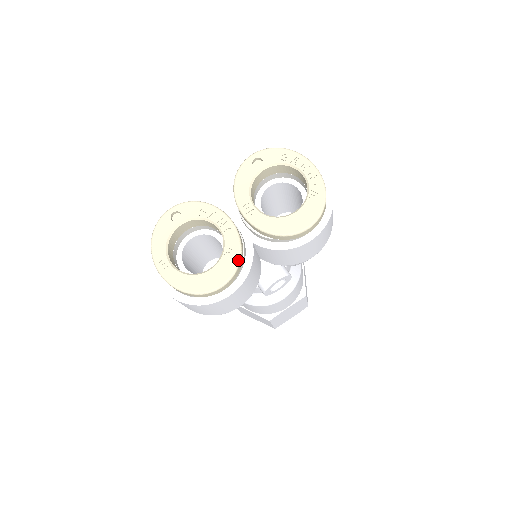
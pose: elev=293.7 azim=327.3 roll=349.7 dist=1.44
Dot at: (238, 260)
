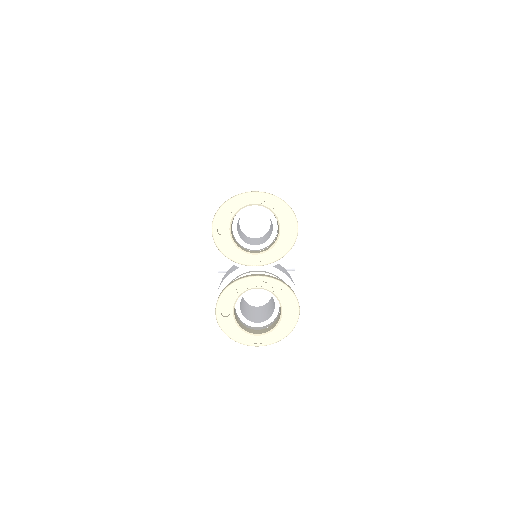
Dot at: (288, 289)
